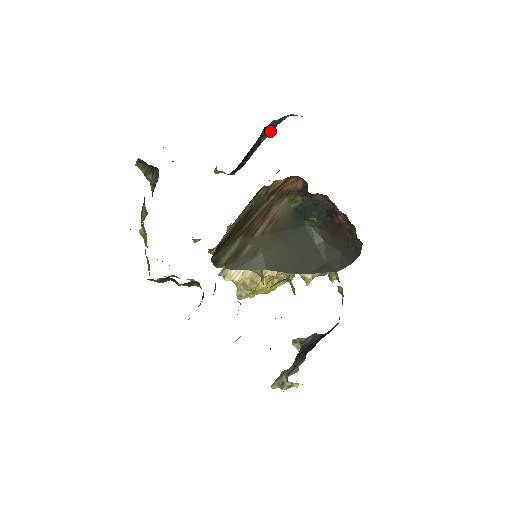
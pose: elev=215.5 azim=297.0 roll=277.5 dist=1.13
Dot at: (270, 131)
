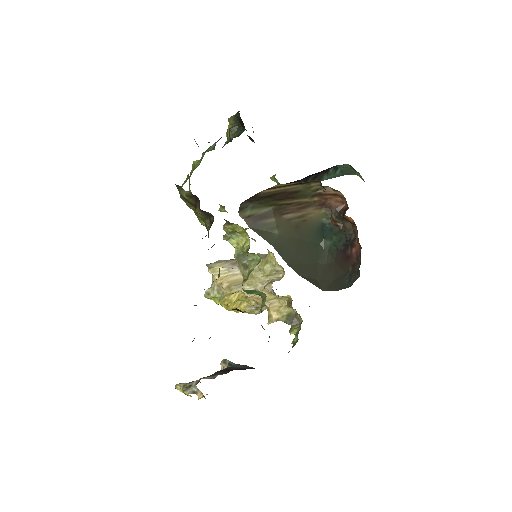
Dot at: (335, 175)
